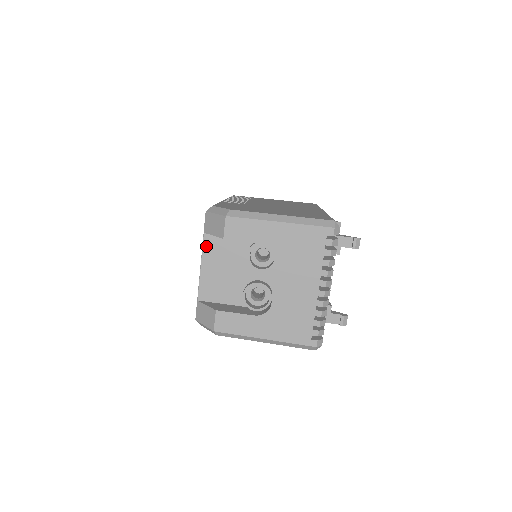
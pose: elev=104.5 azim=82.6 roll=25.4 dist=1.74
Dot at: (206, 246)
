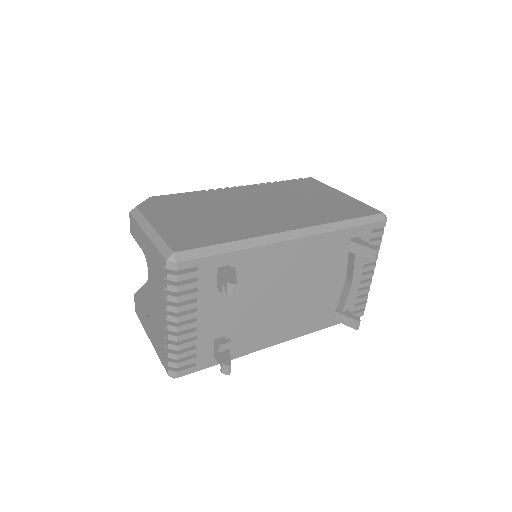
Dot at: occluded
